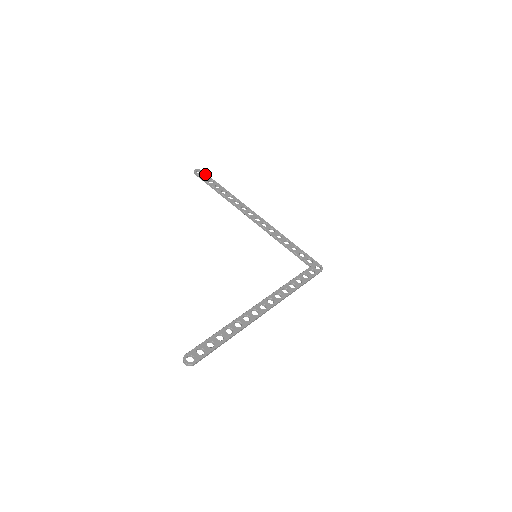
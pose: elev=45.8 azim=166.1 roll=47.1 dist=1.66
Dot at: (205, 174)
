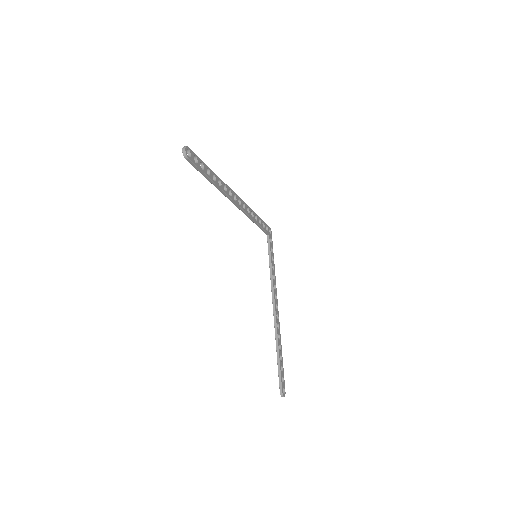
Dot at: (194, 154)
